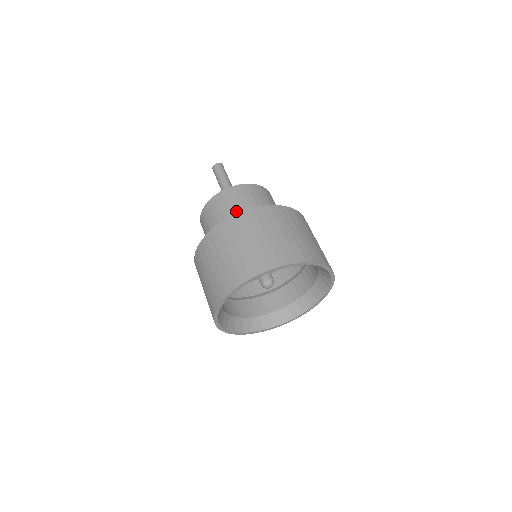
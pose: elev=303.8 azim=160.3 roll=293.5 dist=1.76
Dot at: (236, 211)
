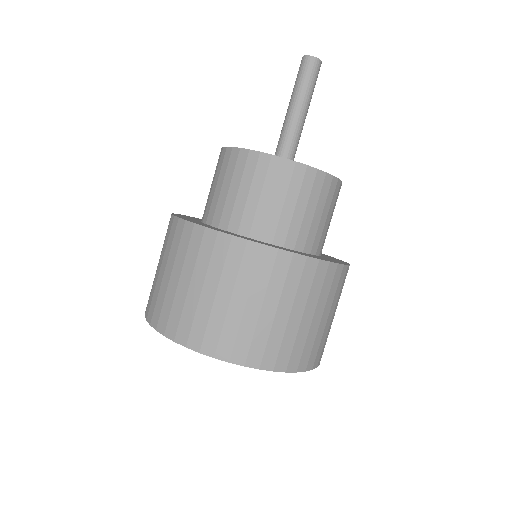
Dot at: (210, 195)
